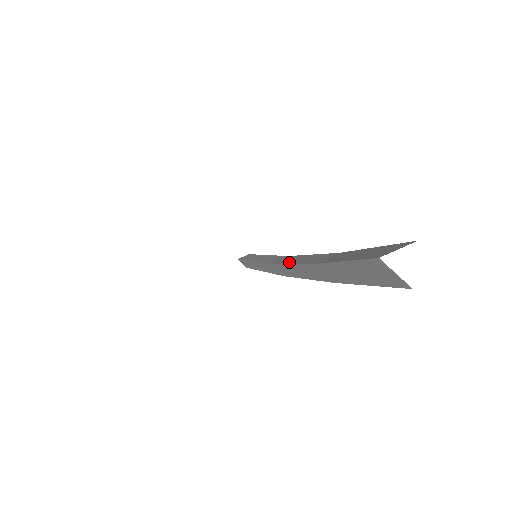
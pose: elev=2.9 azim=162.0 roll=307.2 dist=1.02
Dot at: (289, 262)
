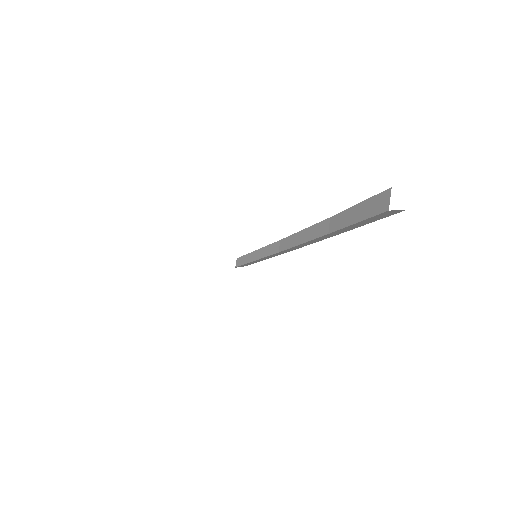
Dot at: (297, 244)
